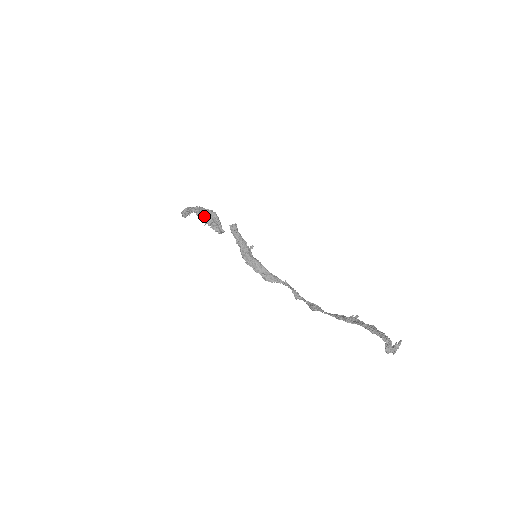
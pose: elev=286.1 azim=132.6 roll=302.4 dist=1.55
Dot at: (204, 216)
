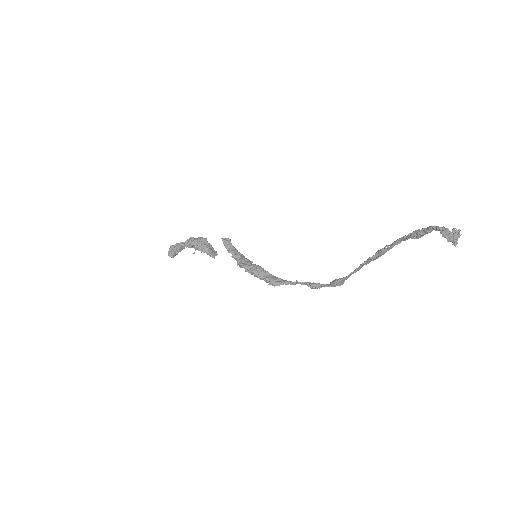
Dot at: (193, 242)
